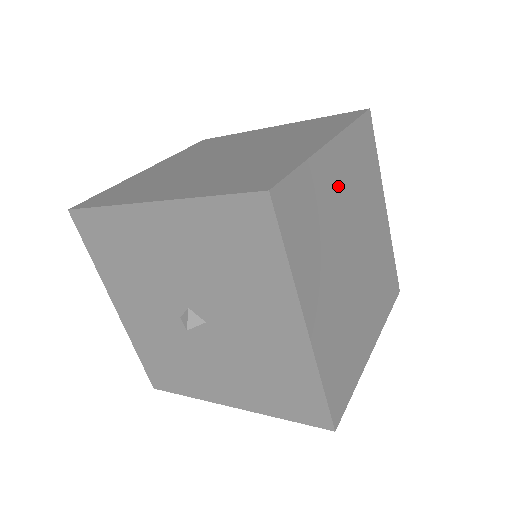
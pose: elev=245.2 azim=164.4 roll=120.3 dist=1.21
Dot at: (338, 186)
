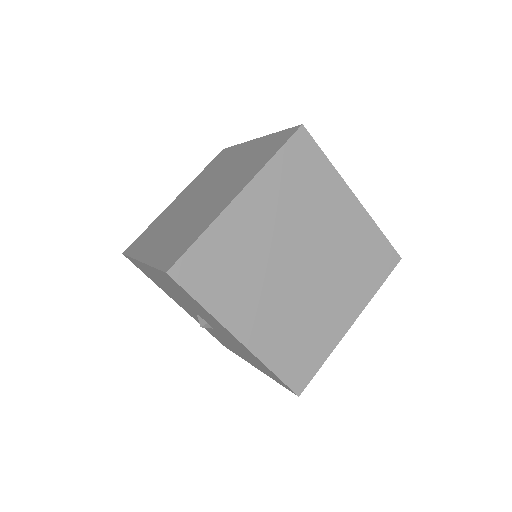
Dot at: (260, 223)
